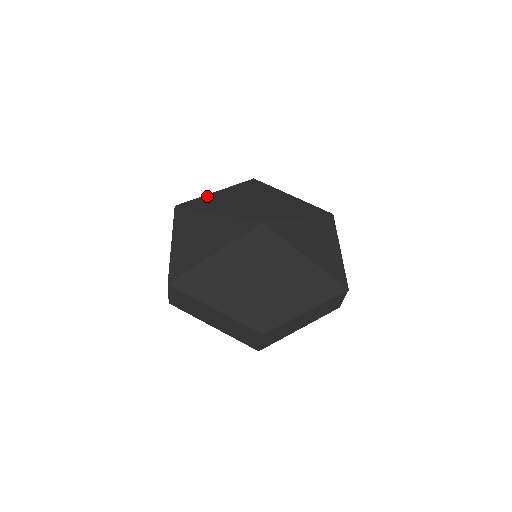
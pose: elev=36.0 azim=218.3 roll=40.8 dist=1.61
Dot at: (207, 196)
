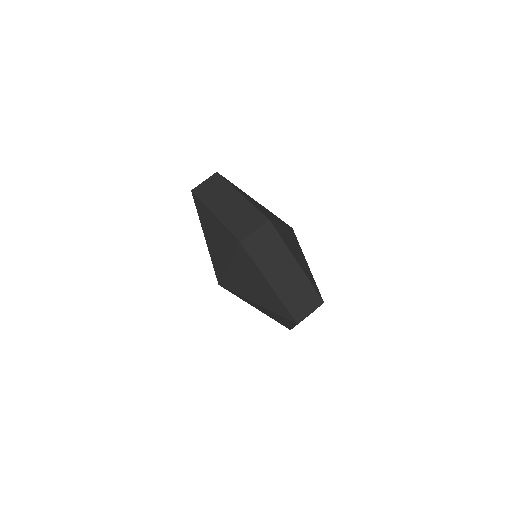
Dot at: occluded
